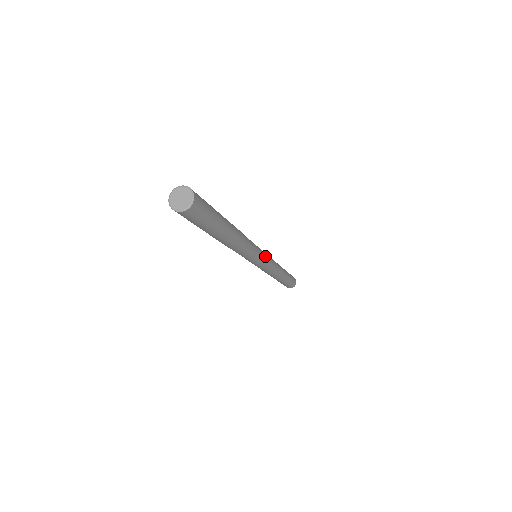
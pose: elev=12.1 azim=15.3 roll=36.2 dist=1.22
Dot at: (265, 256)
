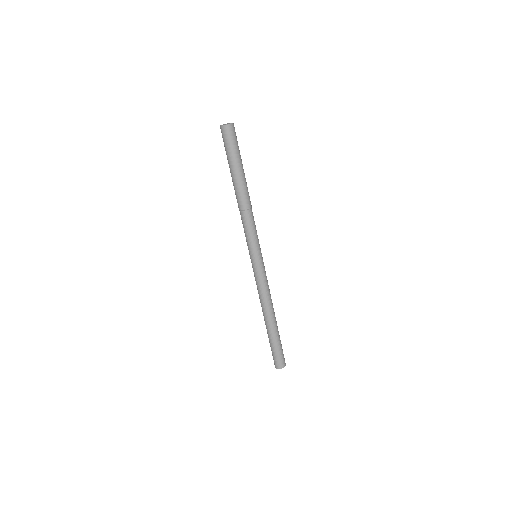
Dot at: (262, 259)
